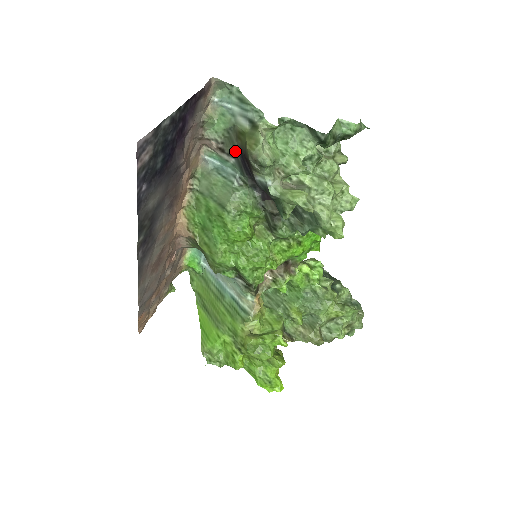
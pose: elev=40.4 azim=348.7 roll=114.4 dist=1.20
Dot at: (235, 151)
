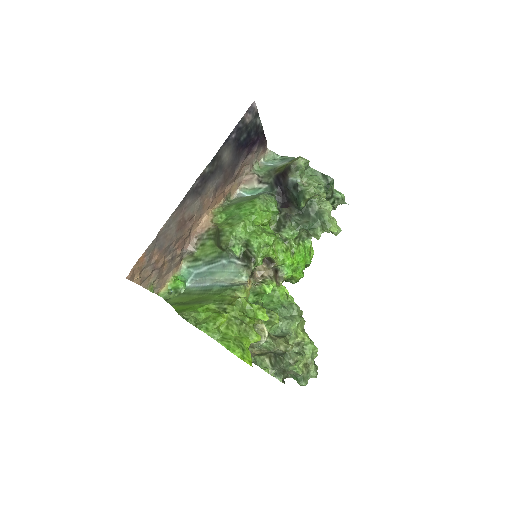
Dot at: (271, 180)
